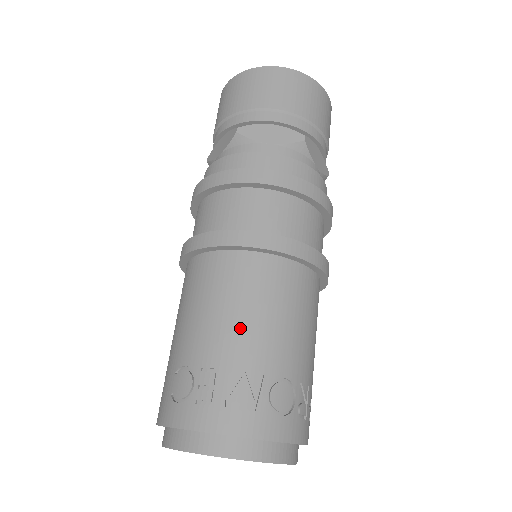
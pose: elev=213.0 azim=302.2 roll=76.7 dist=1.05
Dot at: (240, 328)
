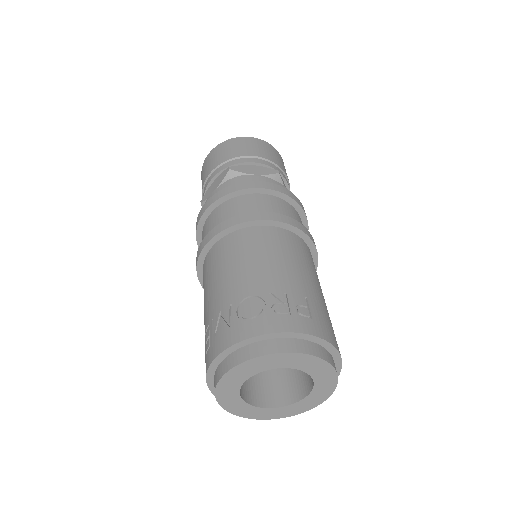
Dot at: (213, 291)
